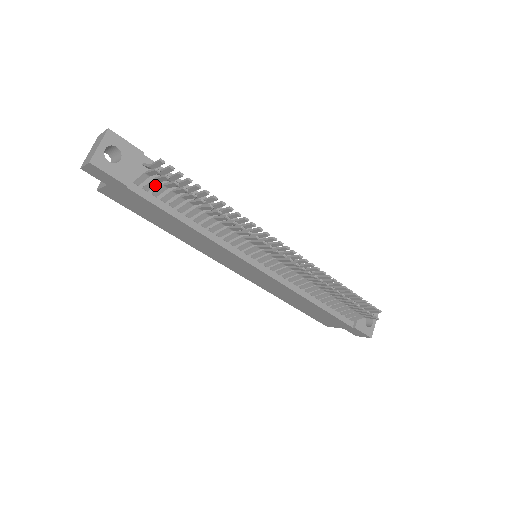
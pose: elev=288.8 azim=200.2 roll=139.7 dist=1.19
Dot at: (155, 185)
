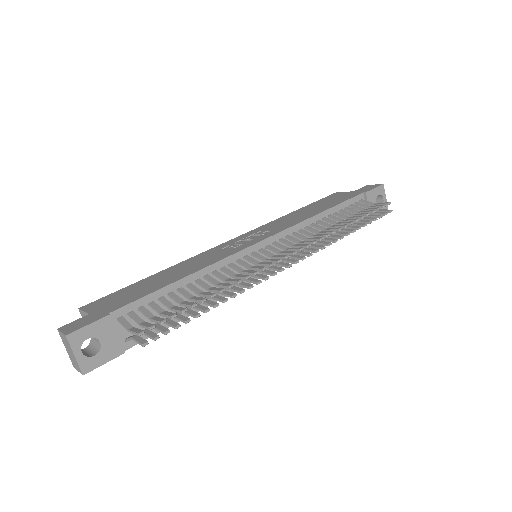
Dot at: occluded
